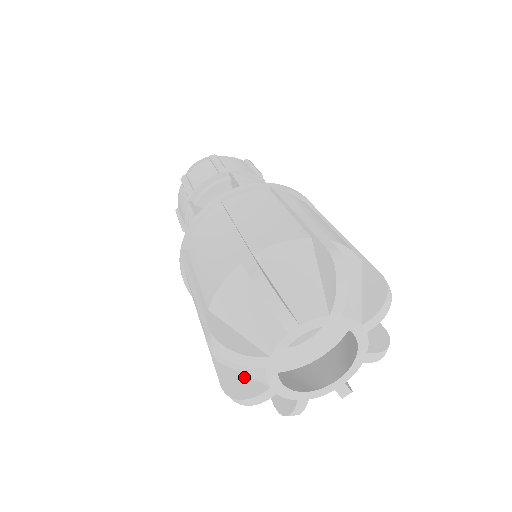
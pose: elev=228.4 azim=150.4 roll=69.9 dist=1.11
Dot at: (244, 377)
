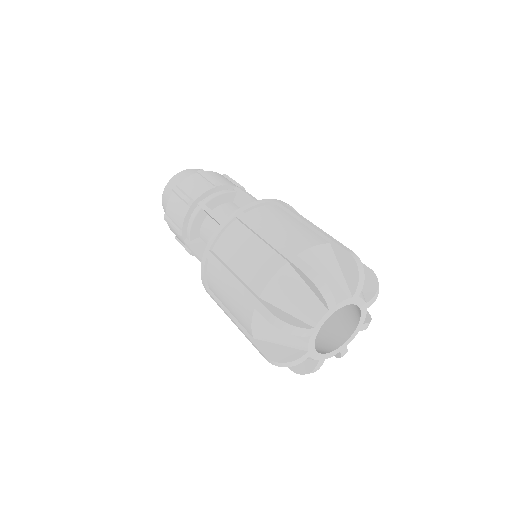
Dot at: occluded
